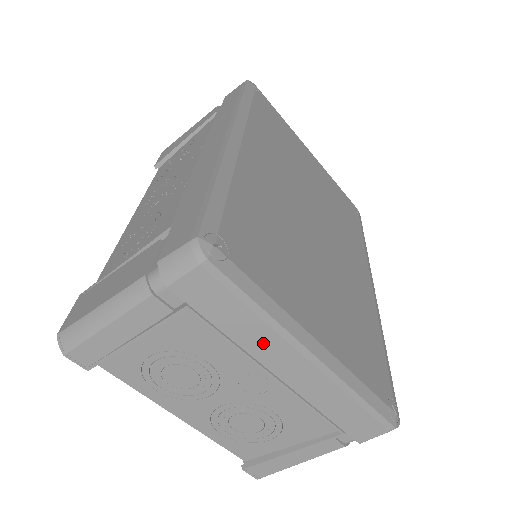
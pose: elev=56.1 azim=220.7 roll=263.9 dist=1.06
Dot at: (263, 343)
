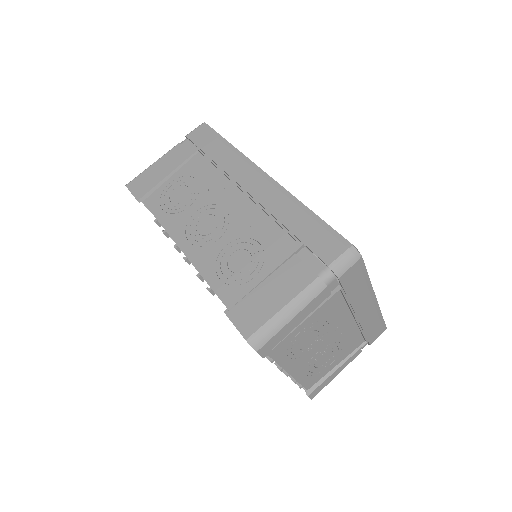
Dot at: (361, 298)
